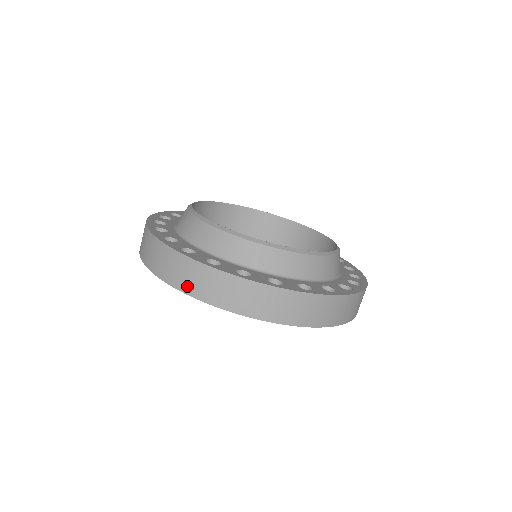
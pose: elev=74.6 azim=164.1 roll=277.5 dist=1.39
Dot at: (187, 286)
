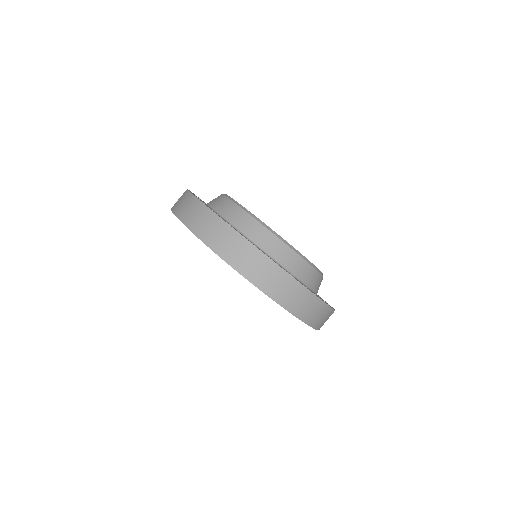
Dot at: (187, 218)
